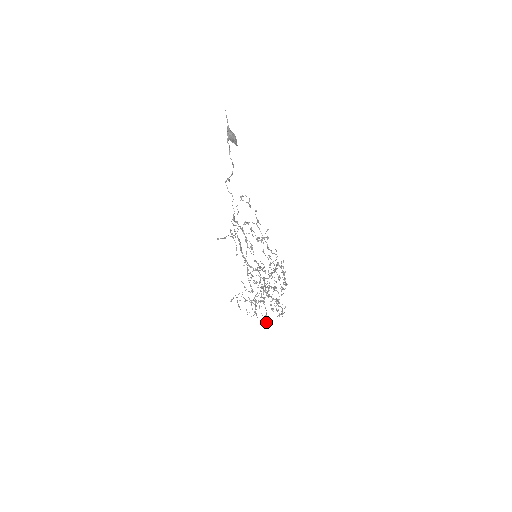
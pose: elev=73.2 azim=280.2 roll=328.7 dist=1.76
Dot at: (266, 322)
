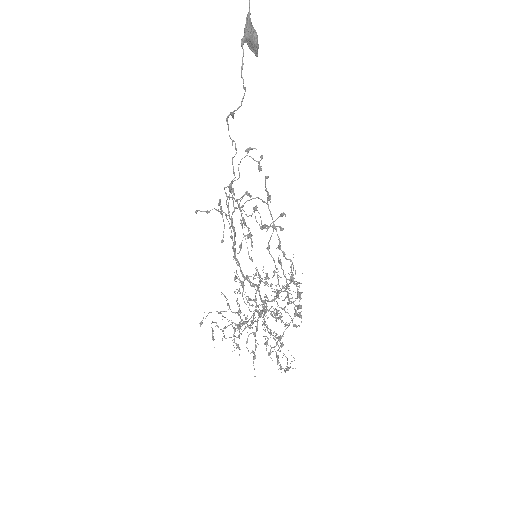
Dot at: occluded
